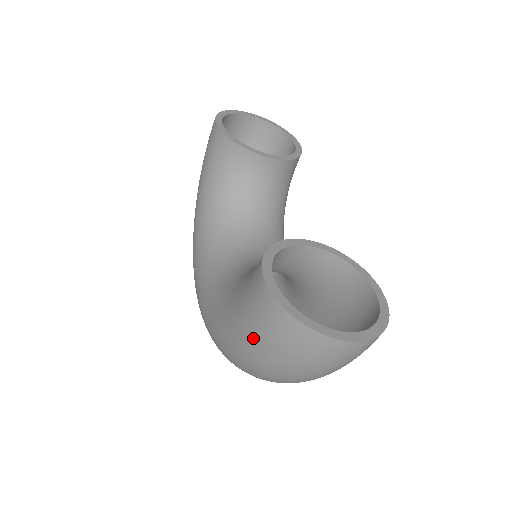
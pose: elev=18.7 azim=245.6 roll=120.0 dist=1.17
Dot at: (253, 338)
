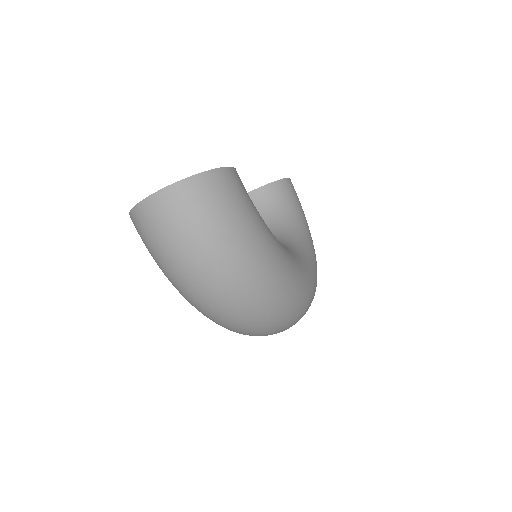
Dot at: (155, 261)
